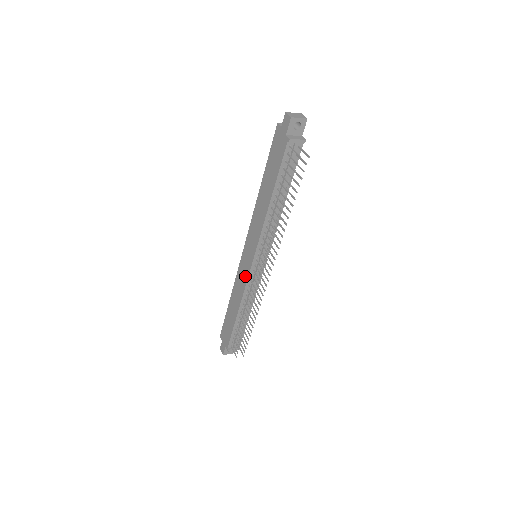
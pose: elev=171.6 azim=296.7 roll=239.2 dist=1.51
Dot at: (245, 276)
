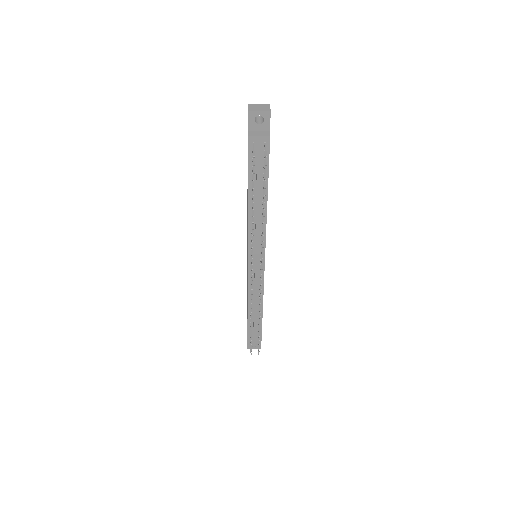
Dot at: (247, 275)
